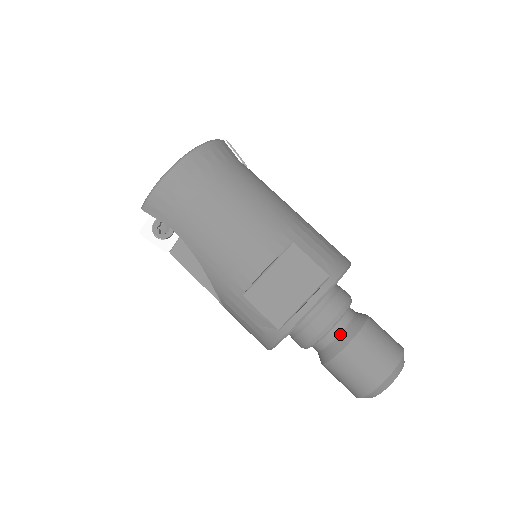
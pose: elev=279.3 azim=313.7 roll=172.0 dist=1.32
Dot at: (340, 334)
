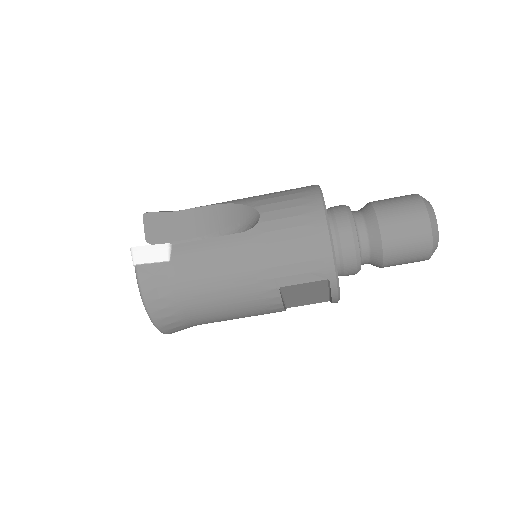
Dot at: (370, 262)
